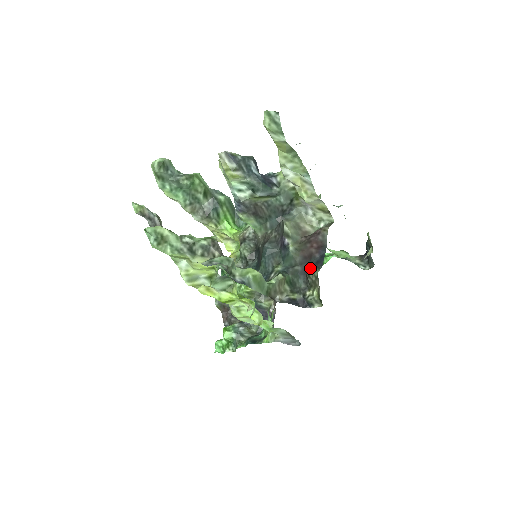
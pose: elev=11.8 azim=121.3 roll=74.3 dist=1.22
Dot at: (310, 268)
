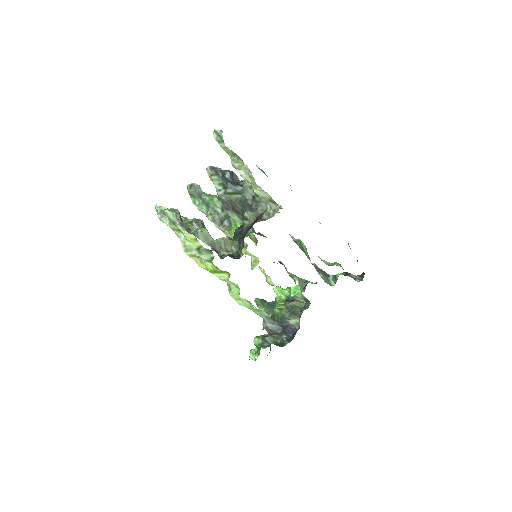
Dot at: occluded
